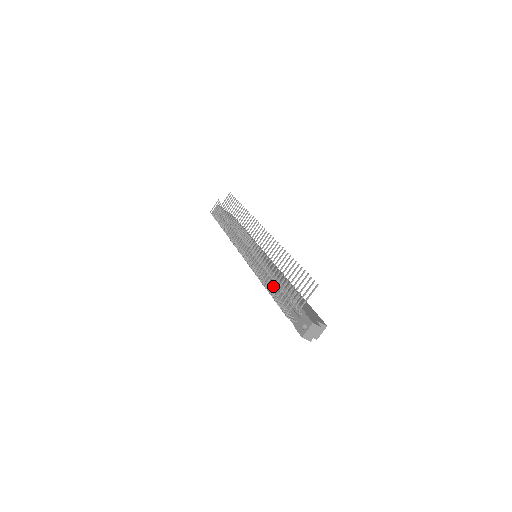
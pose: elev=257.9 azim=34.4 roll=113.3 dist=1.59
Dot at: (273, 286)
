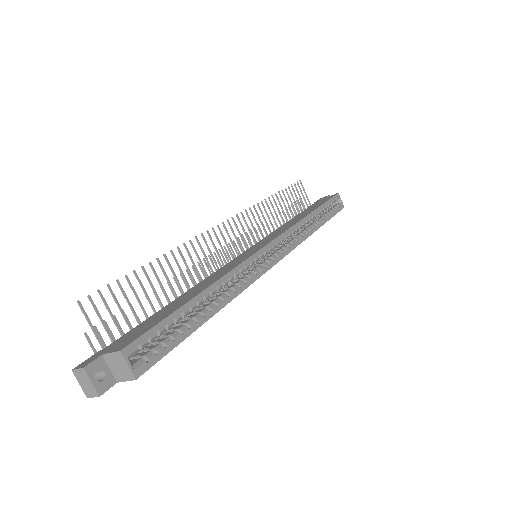
Dot at: occluded
